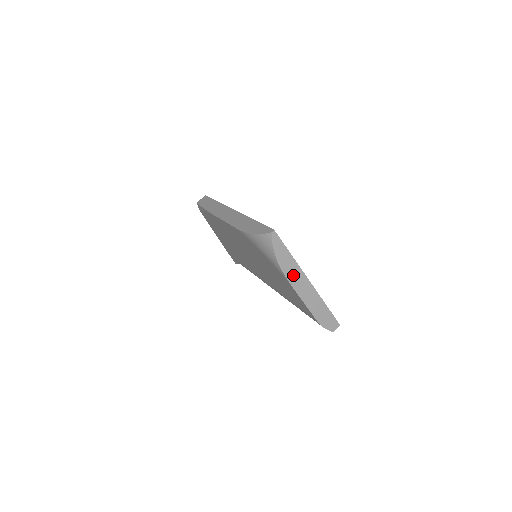
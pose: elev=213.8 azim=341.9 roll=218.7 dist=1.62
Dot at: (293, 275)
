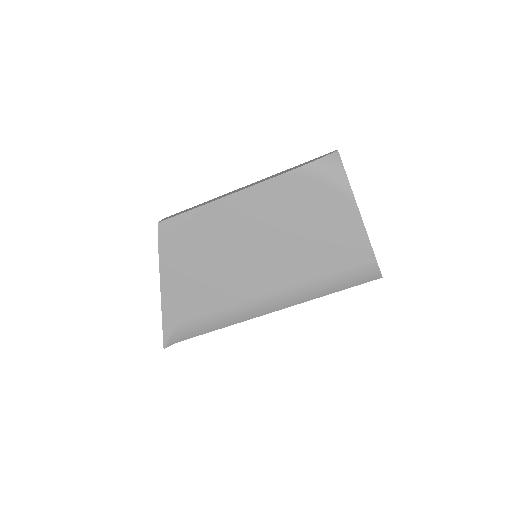
Dot at: occluded
